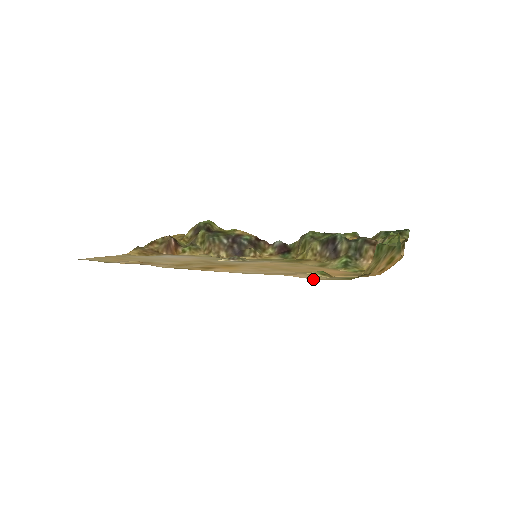
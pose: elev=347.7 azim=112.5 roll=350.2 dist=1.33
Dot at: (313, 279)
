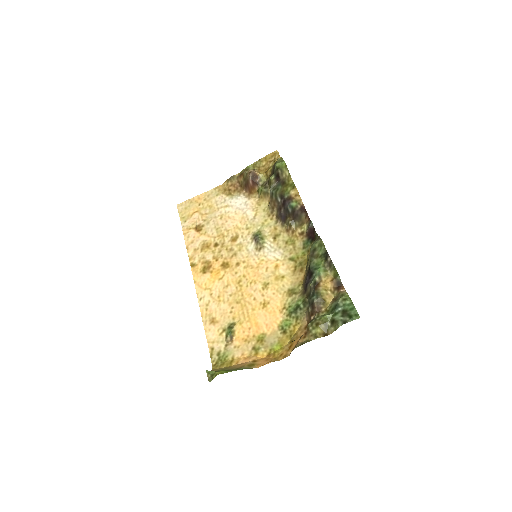
Dot at: (208, 343)
